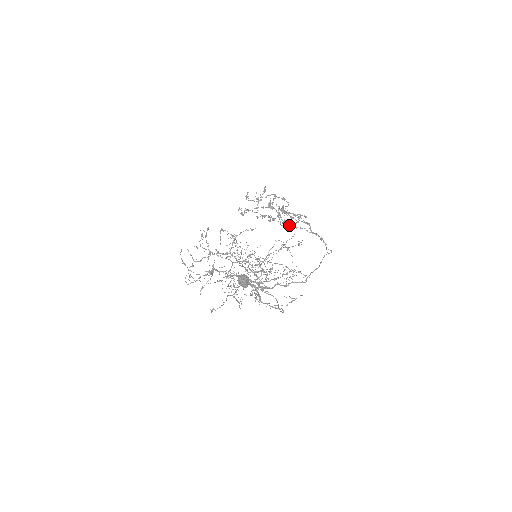
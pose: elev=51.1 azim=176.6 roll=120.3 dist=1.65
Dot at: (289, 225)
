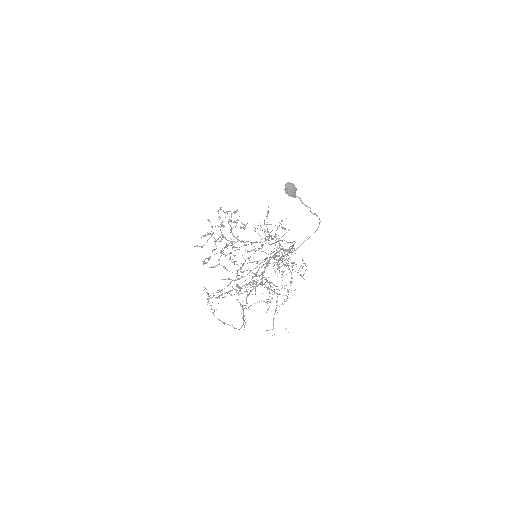
Dot at: (241, 241)
